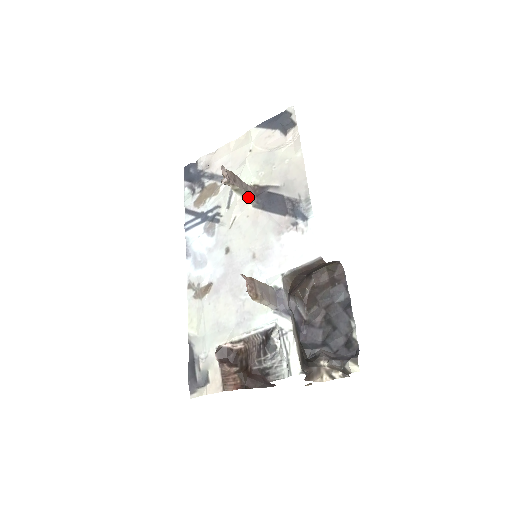
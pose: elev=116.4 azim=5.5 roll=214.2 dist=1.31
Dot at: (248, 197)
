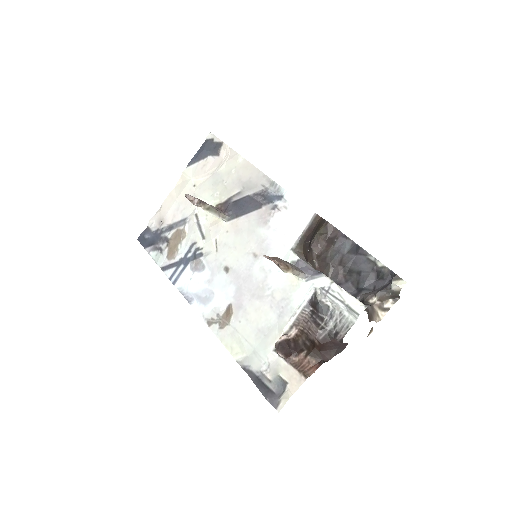
Dot at: (219, 213)
